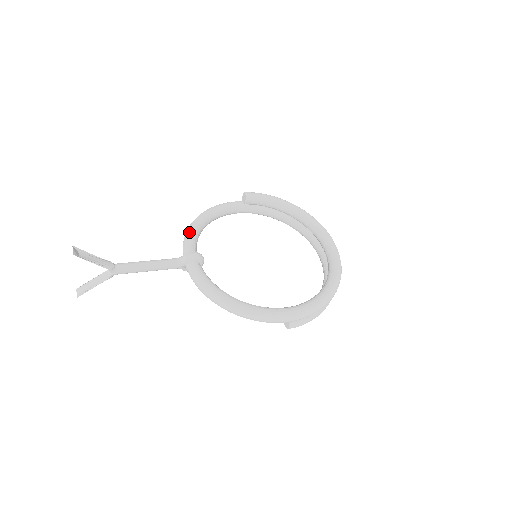
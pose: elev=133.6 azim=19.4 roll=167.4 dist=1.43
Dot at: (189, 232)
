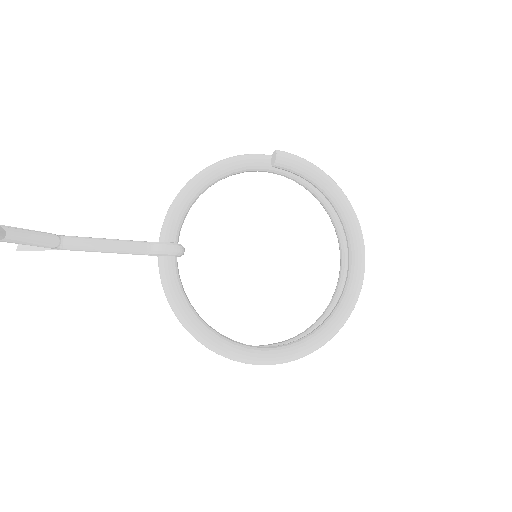
Dot at: (177, 202)
